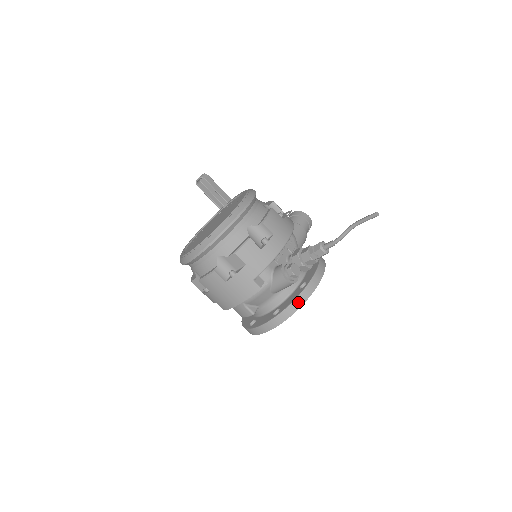
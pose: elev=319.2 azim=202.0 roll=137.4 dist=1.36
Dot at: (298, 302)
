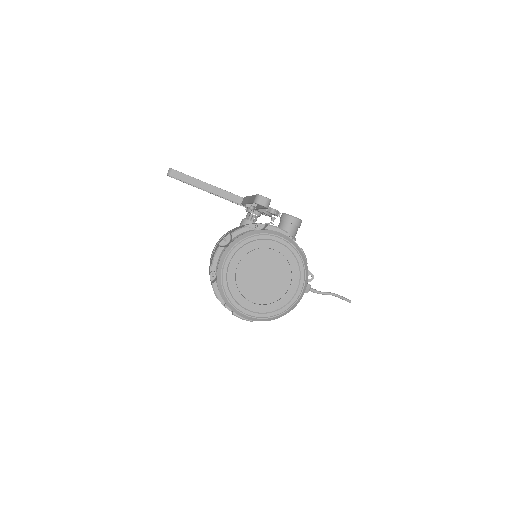
Dot at: occluded
